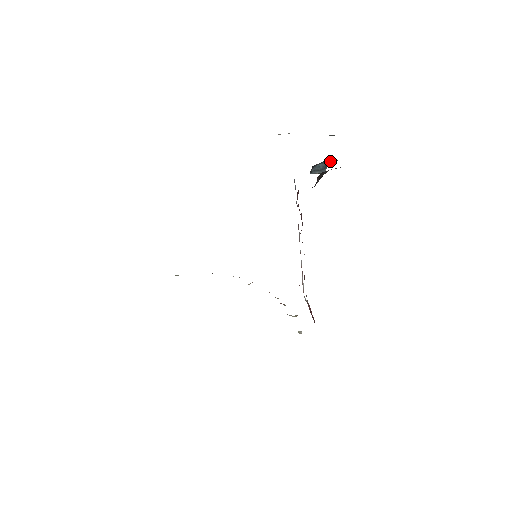
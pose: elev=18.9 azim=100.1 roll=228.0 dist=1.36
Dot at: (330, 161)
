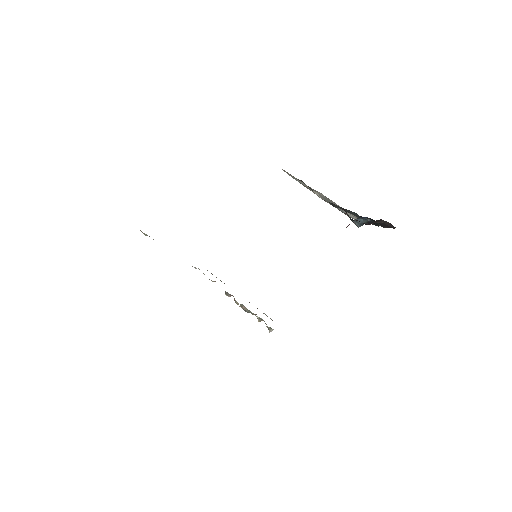
Dot at: (367, 223)
